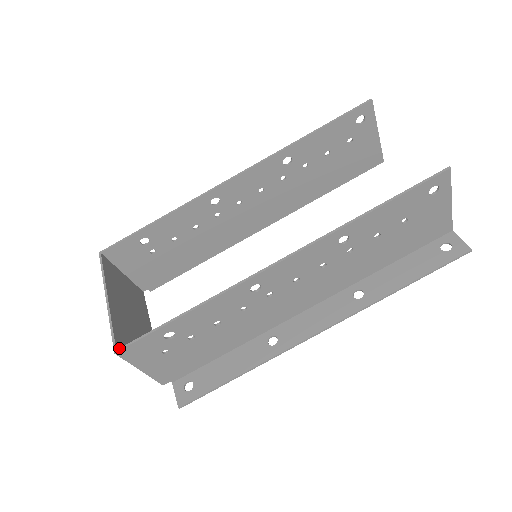
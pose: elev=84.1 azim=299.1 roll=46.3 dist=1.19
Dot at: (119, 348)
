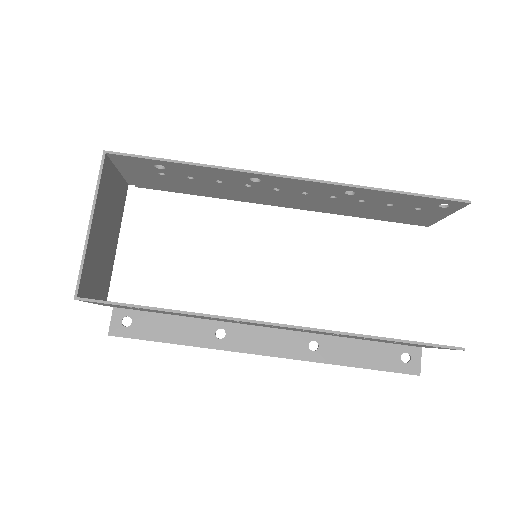
Dot at: occluded
